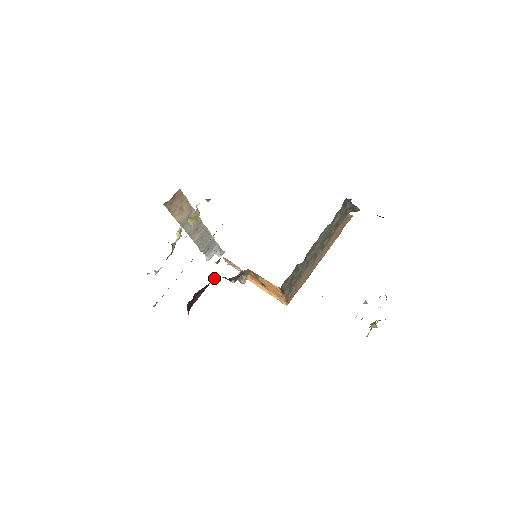
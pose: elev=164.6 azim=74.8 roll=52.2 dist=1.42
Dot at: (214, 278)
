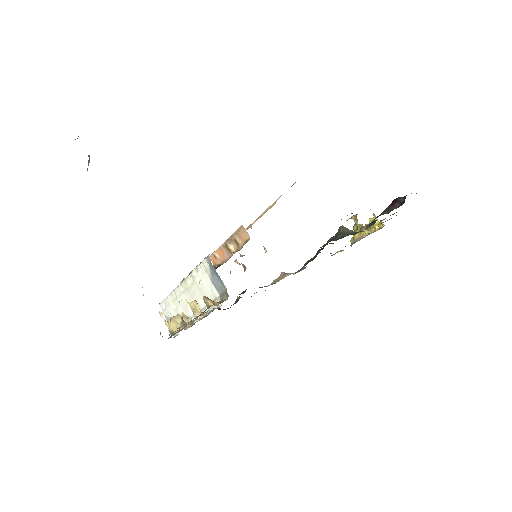
Dot at: occluded
